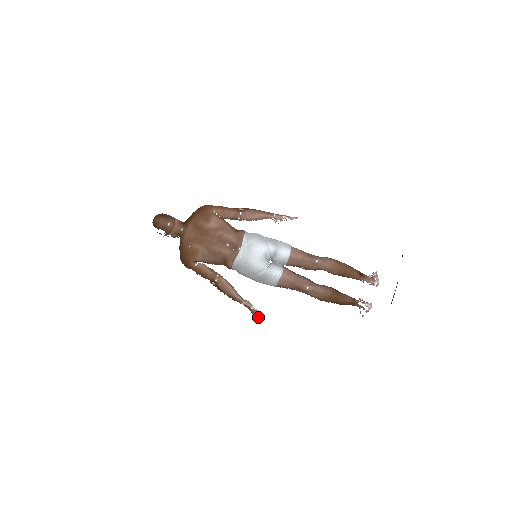
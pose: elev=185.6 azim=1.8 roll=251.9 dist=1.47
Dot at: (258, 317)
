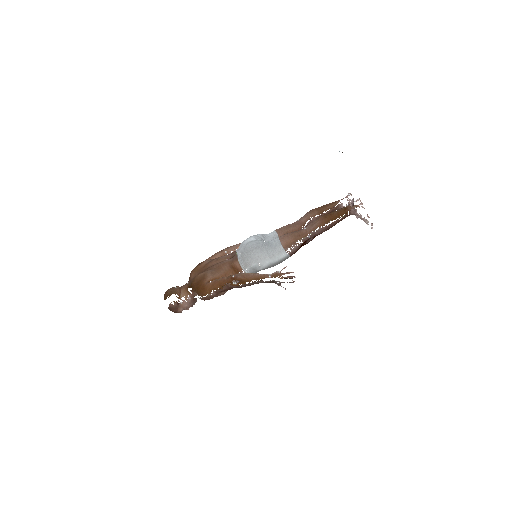
Dot at: (292, 277)
